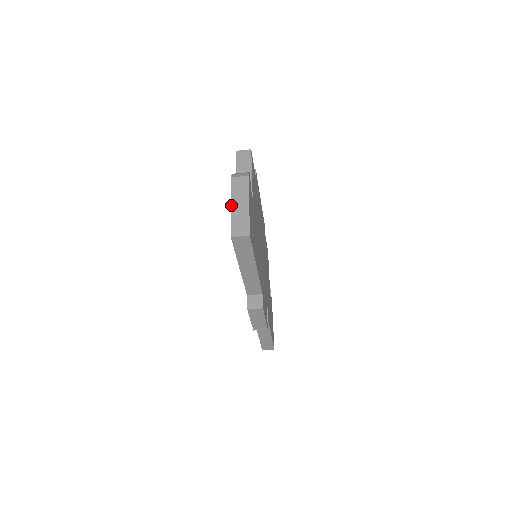
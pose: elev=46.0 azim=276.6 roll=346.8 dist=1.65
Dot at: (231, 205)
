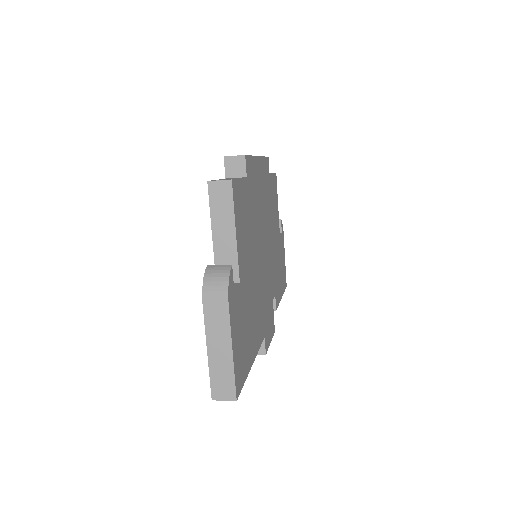
Dot at: (207, 349)
